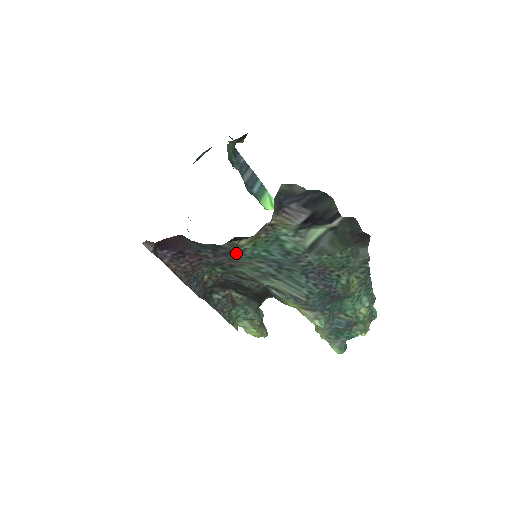
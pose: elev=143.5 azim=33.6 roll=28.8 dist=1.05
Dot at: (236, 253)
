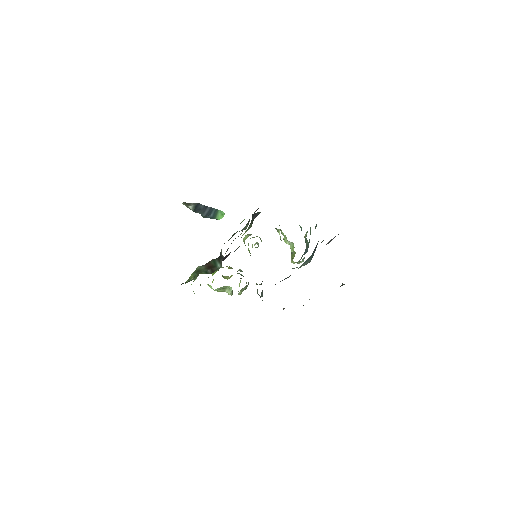
Dot at: occluded
